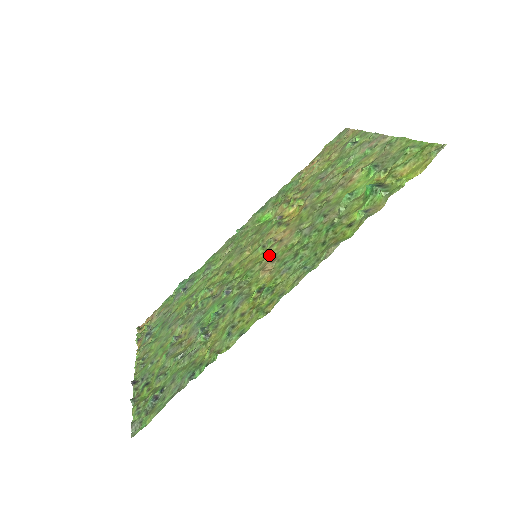
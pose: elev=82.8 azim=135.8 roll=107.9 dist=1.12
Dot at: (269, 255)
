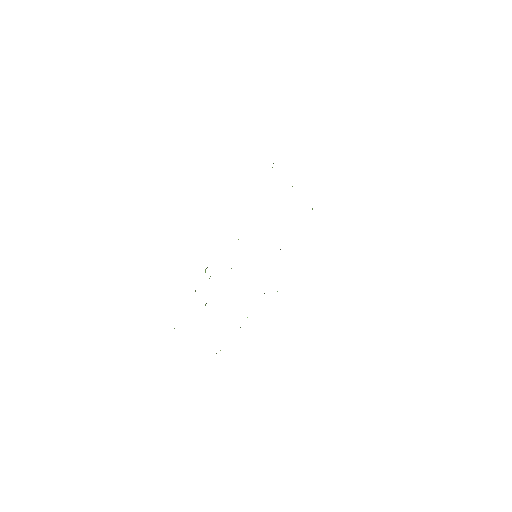
Dot at: occluded
